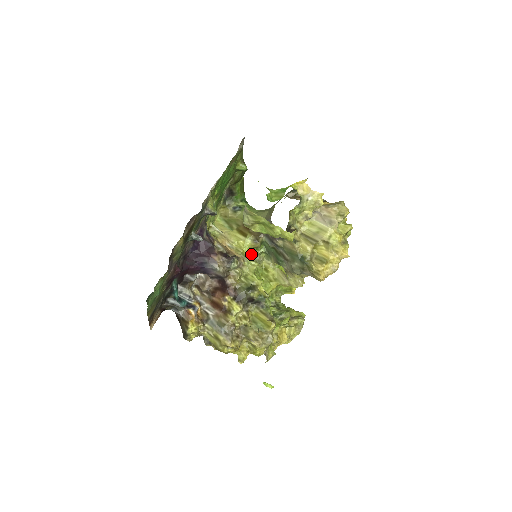
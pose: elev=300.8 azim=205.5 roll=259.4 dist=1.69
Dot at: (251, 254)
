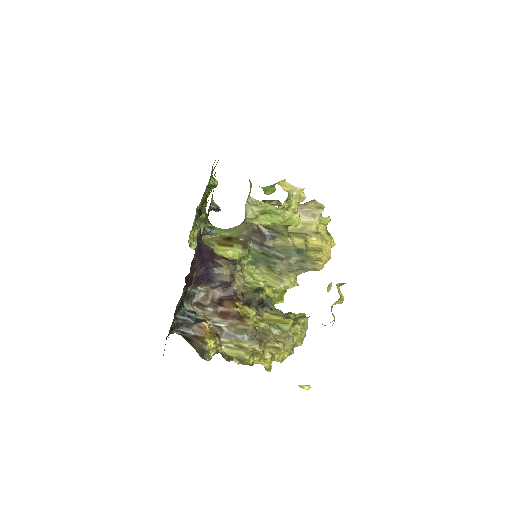
Dot at: occluded
